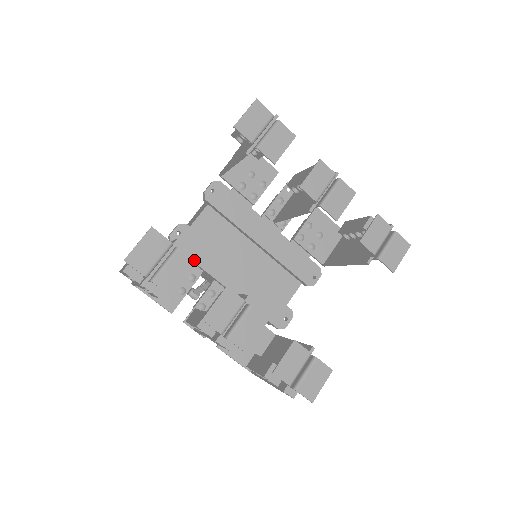
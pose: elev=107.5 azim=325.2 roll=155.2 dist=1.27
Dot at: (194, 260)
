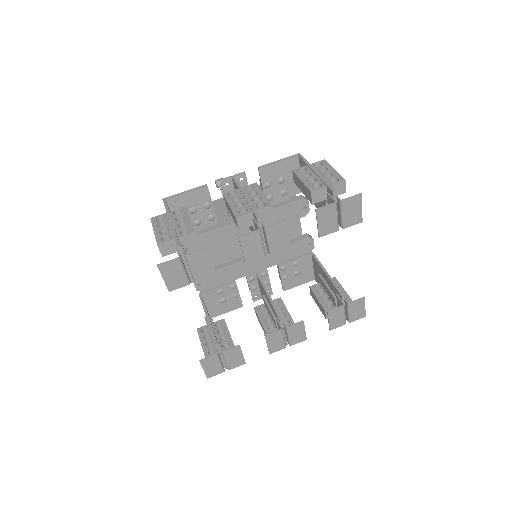
Dot at: (236, 347)
